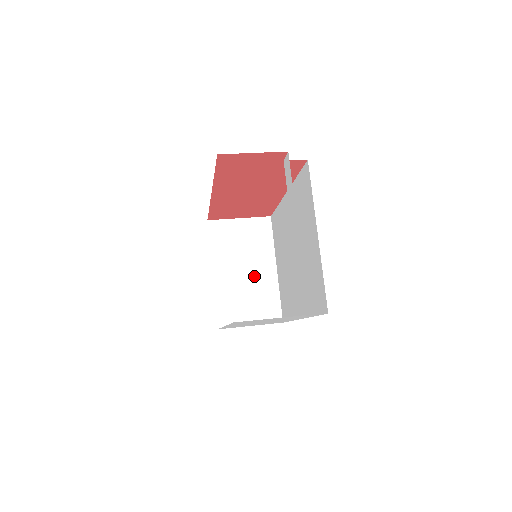
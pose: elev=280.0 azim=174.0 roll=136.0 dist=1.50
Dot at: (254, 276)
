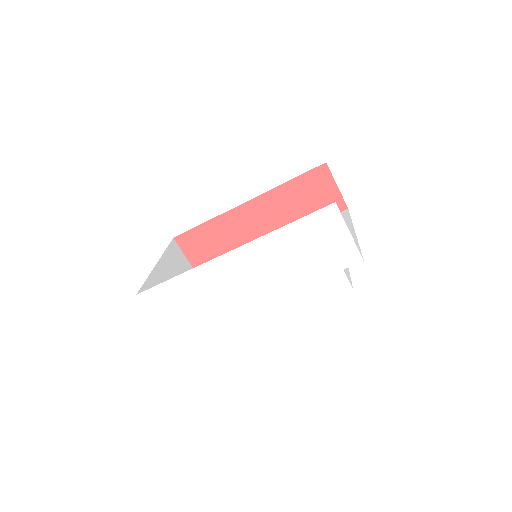
Dot at: occluded
